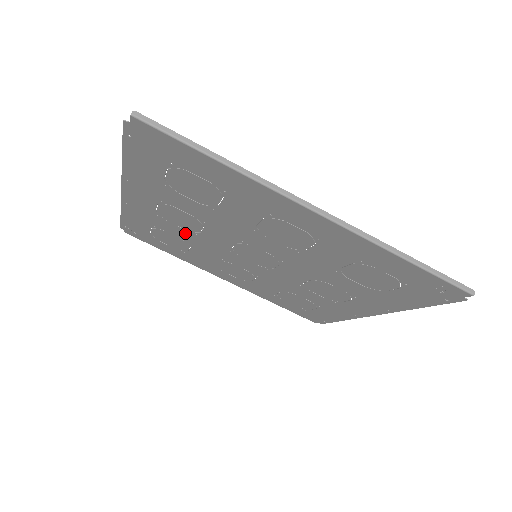
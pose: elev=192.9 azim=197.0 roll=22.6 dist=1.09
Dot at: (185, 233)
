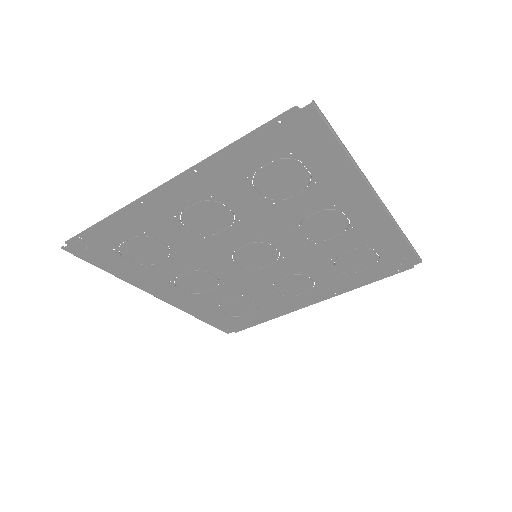
Dot at: (188, 238)
